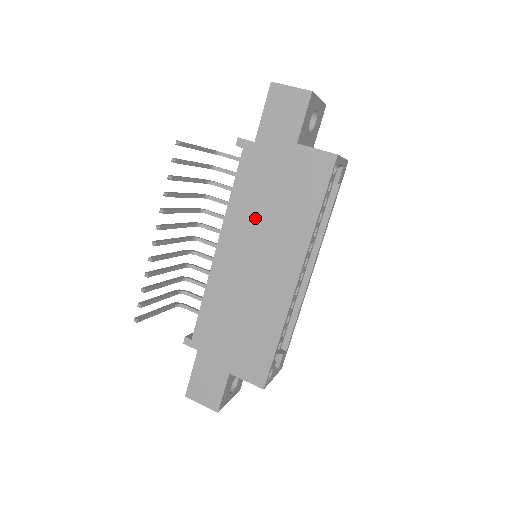
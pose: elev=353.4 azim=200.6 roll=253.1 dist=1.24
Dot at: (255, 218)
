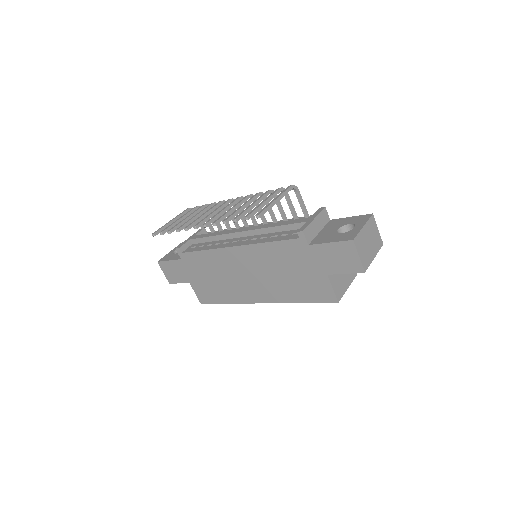
Dot at: (268, 265)
